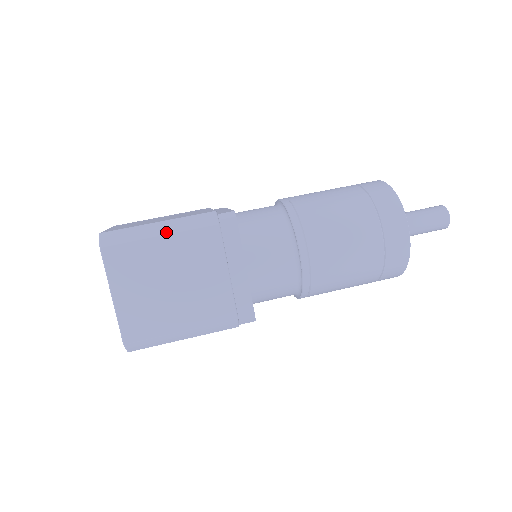
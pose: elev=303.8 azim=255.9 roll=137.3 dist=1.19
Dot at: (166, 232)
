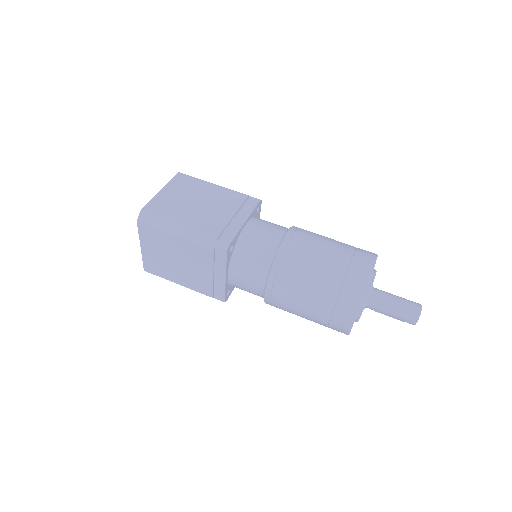
Dot at: (217, 185)
